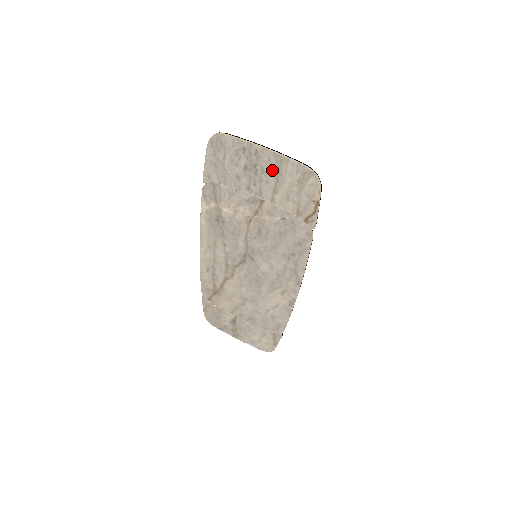
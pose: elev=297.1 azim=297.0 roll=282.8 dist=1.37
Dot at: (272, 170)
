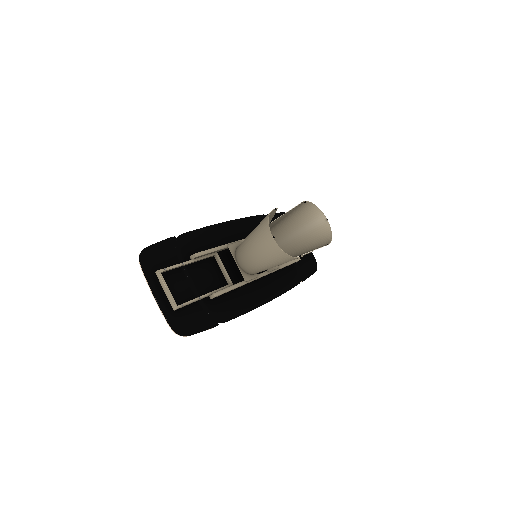
Dot at: occluded
